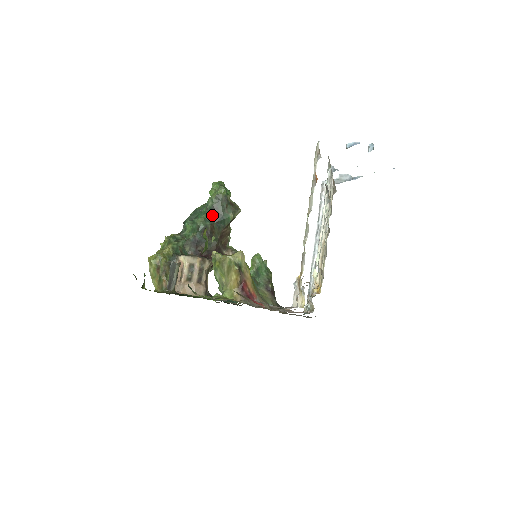
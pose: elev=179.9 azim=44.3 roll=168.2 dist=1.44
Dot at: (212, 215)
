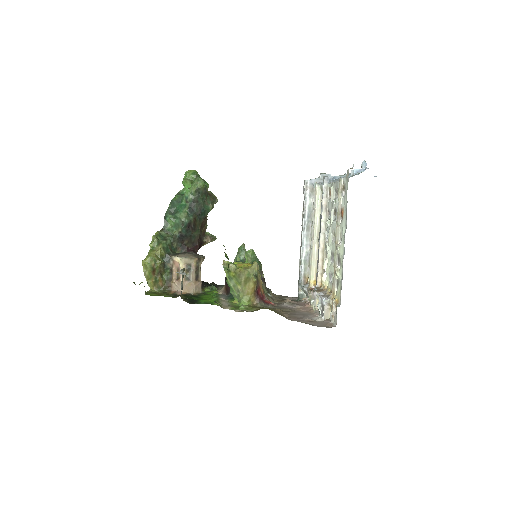
Dot at: (193, 208)
